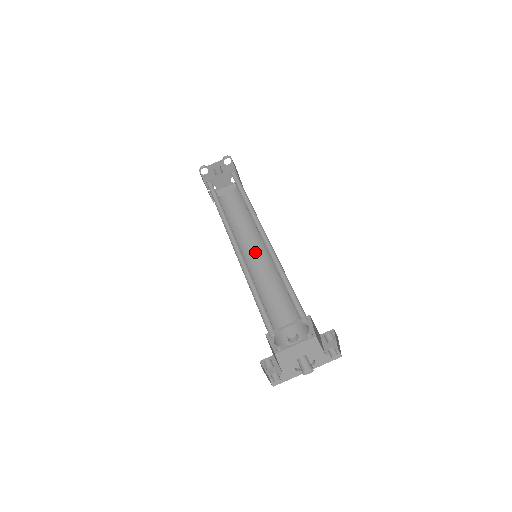
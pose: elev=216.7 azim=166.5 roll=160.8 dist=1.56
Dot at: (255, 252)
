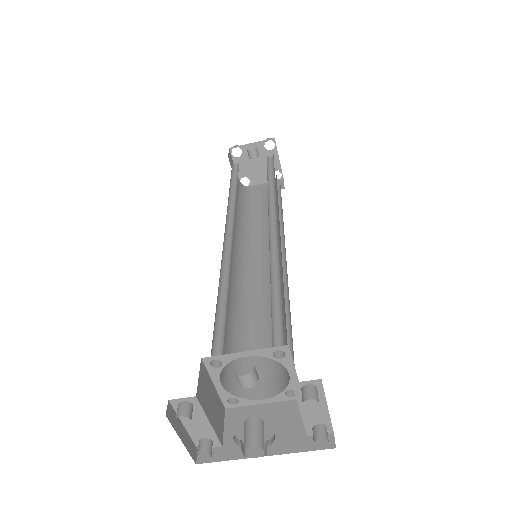
Dot at: (263, 258)
